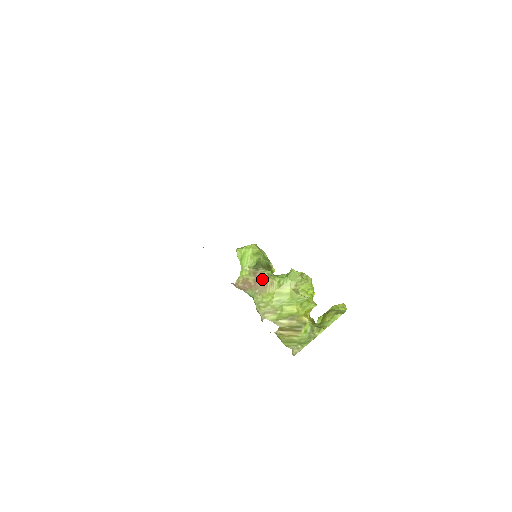
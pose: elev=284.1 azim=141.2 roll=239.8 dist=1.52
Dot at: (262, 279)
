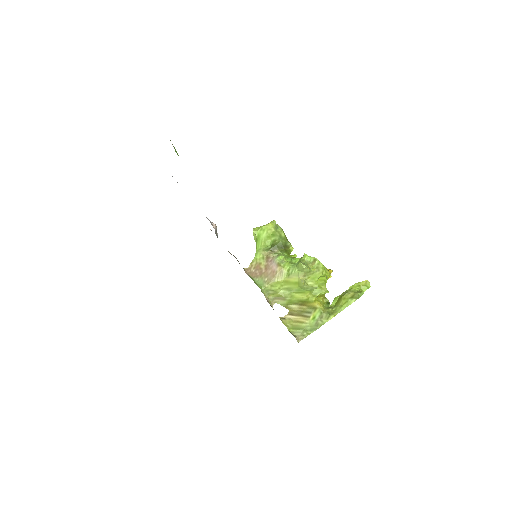
Dot at: (272, 266)
